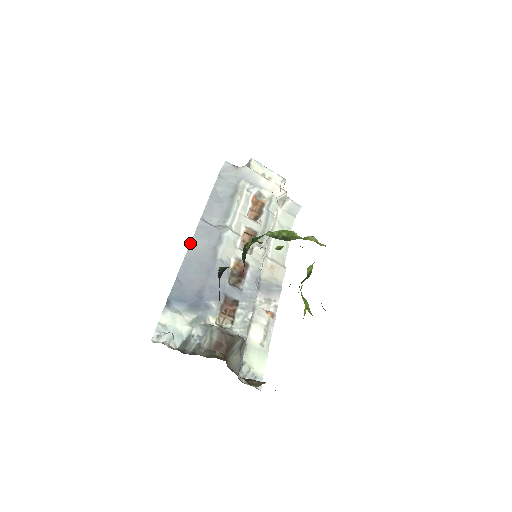
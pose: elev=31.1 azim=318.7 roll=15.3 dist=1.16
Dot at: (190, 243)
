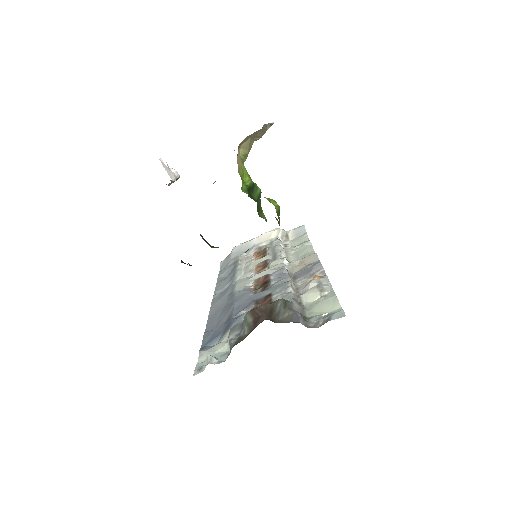
Dot at: occluded
